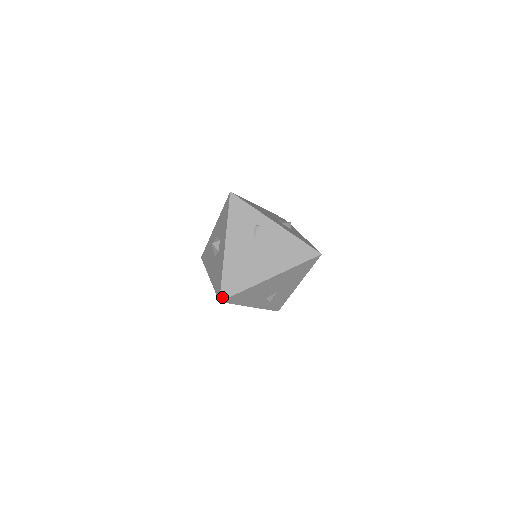
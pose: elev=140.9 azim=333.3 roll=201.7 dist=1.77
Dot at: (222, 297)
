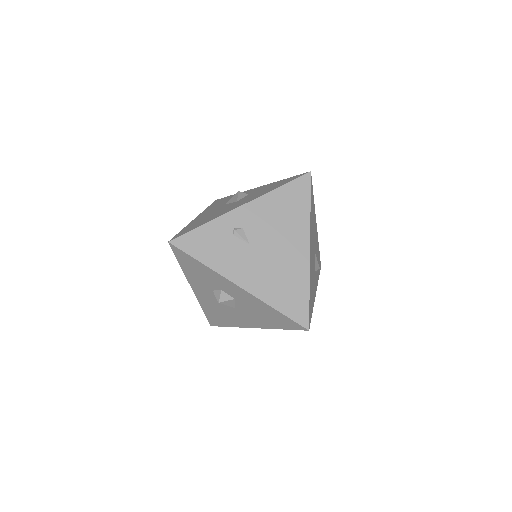
Dot at: (304, 324)
